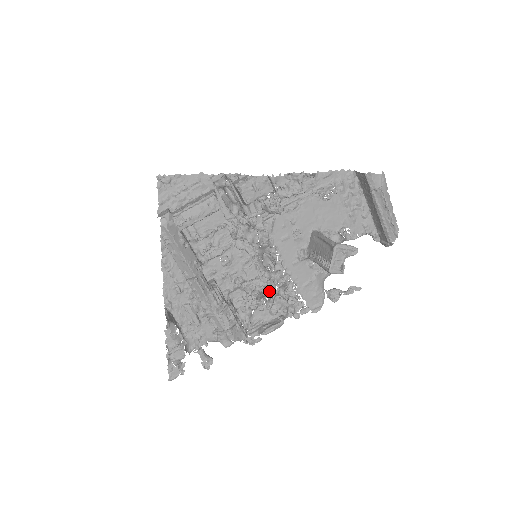
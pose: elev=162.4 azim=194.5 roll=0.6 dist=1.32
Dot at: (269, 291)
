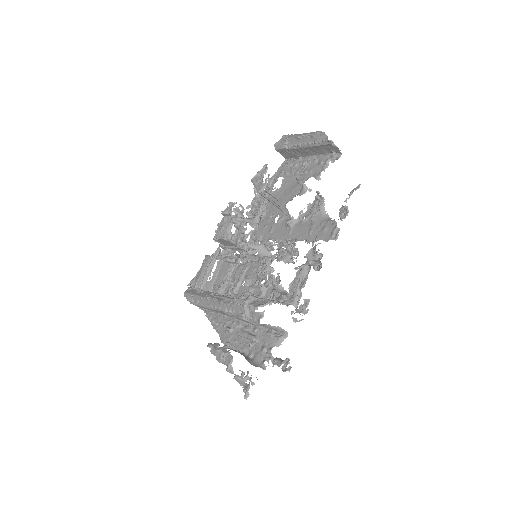
Dot at: occluded
